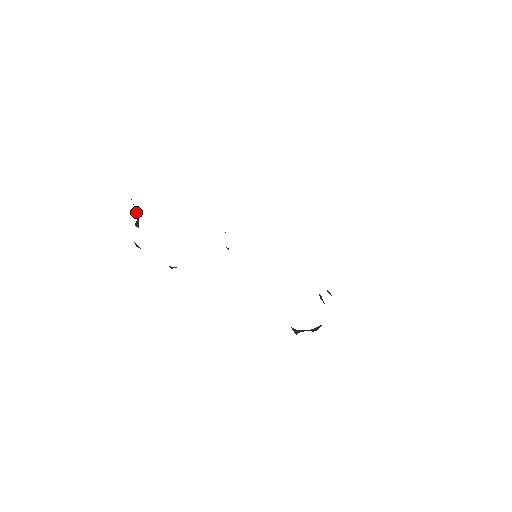
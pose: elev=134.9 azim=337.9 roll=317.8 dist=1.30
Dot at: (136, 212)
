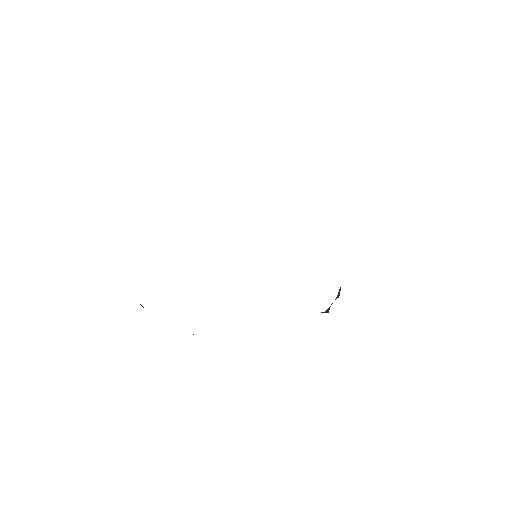
Dot at: occluded
